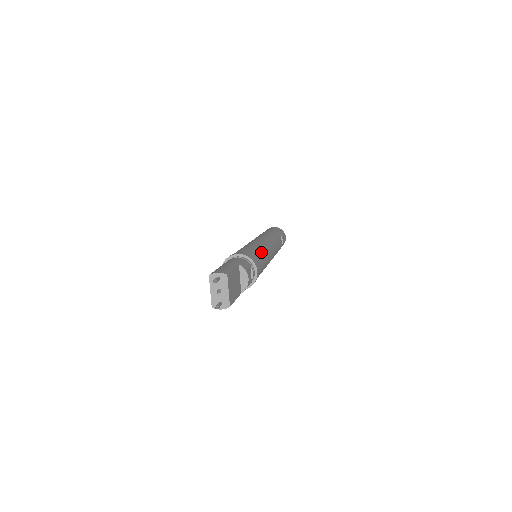
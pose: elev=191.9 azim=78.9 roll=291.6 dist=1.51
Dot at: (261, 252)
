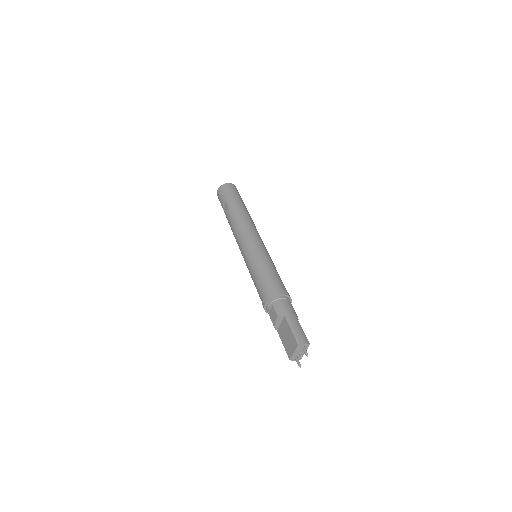
Dot at: occluded
